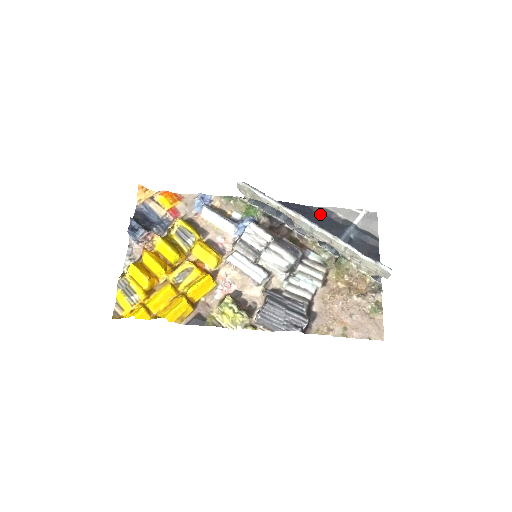
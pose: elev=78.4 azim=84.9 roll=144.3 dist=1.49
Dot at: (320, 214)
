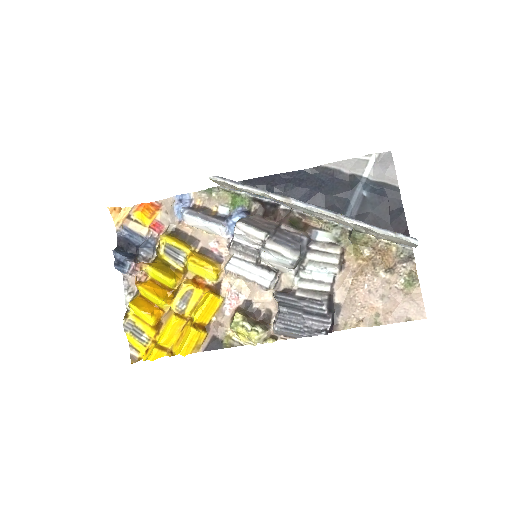
Dot at: (320, 176)
